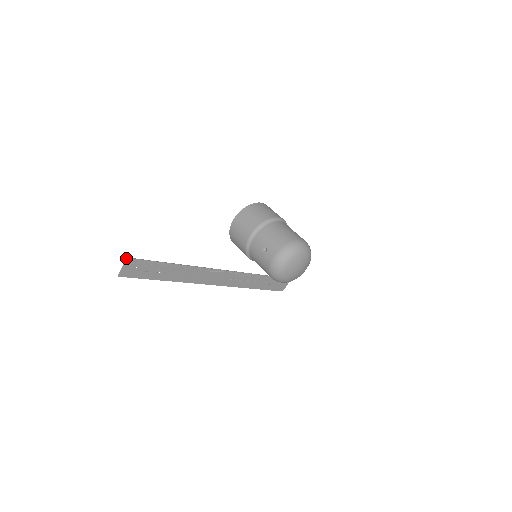
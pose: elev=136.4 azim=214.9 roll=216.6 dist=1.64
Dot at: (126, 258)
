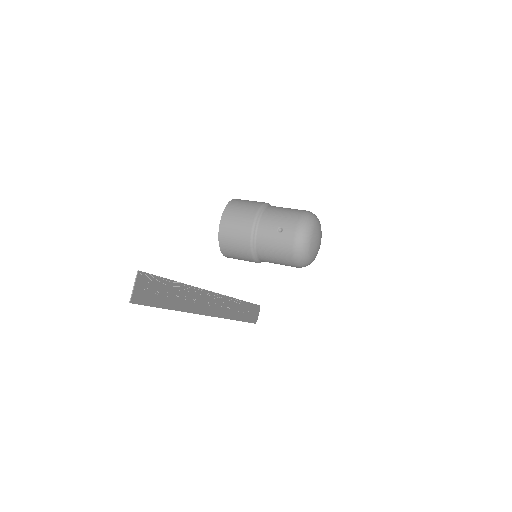
Dot at: (137, 271)
